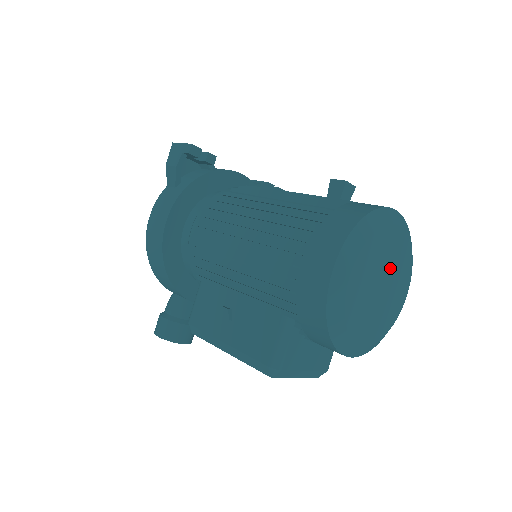
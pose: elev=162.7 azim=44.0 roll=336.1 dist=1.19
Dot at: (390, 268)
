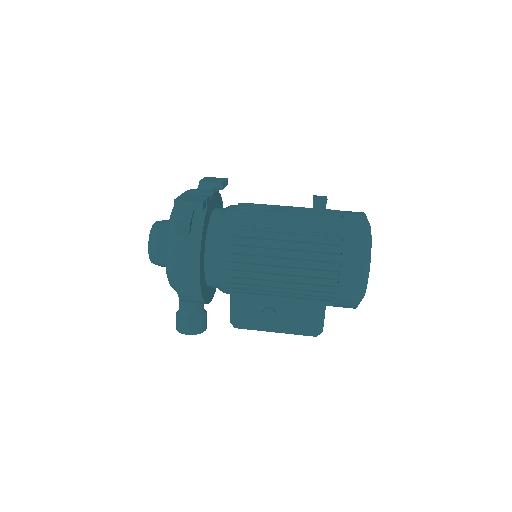
Dot at: occluded
